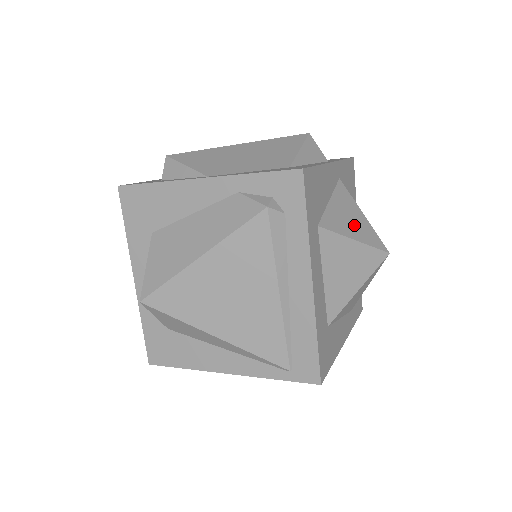
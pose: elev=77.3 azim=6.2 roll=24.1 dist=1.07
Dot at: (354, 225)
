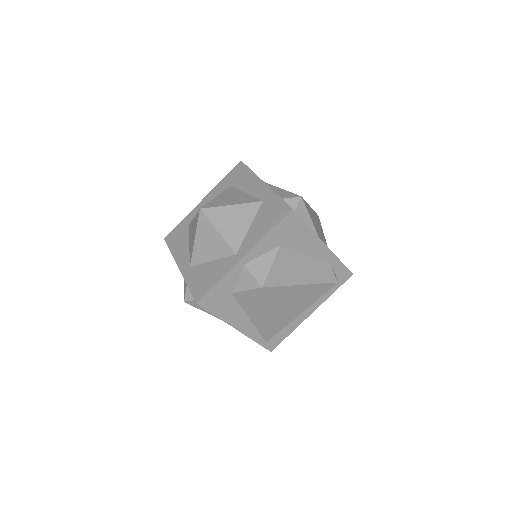
Dot at: occluded
